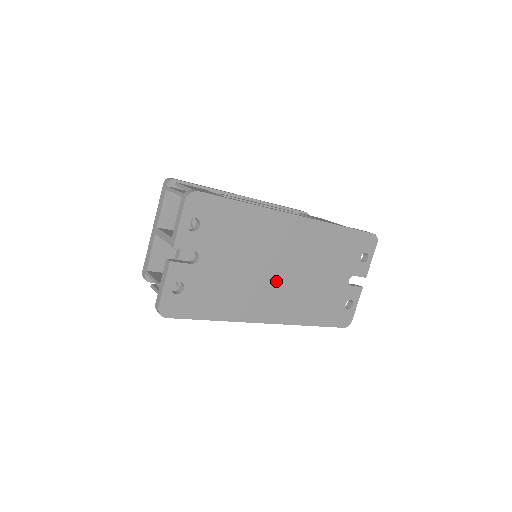
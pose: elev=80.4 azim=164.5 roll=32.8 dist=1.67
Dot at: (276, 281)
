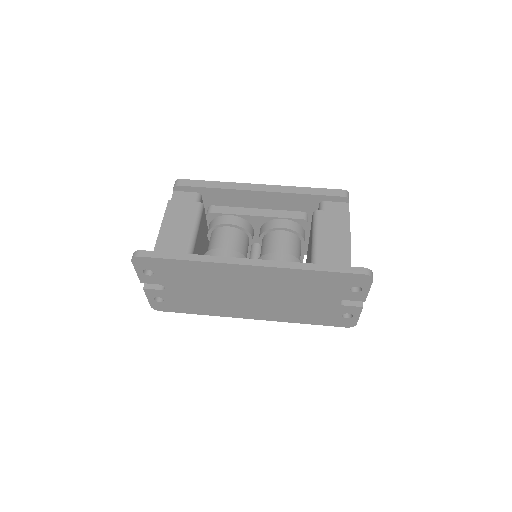
Dot at: (247, 300)
